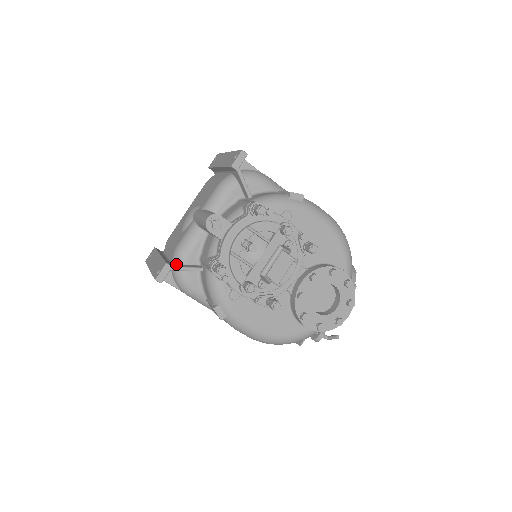
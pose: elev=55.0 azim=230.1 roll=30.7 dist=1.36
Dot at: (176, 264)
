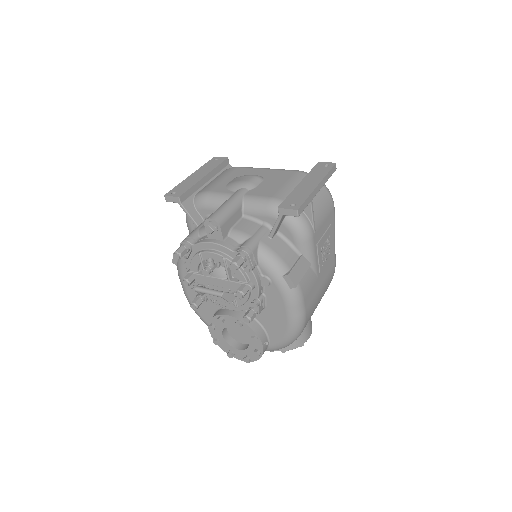
Dot at: (191, 201)
